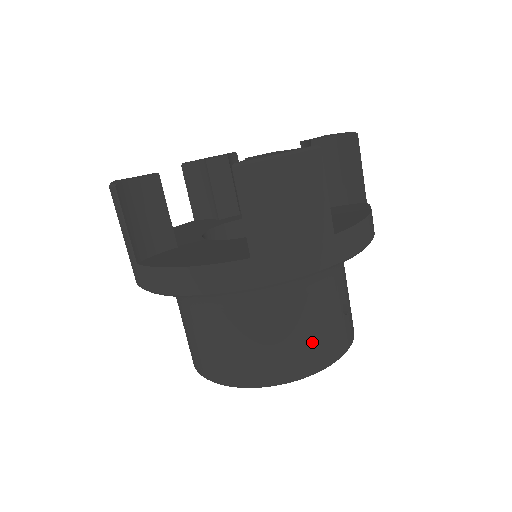
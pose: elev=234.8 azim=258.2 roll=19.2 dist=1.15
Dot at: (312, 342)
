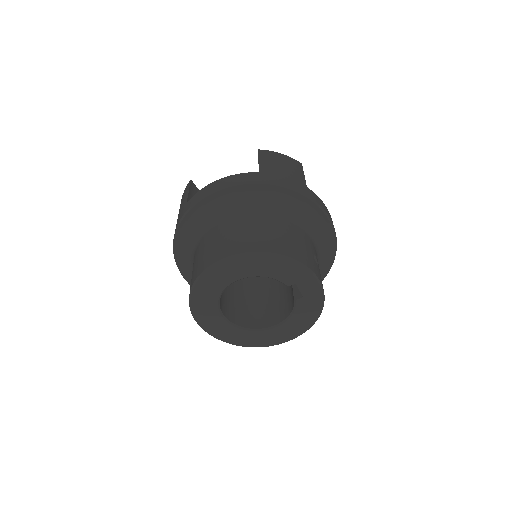
Dot at: (289, 242)
